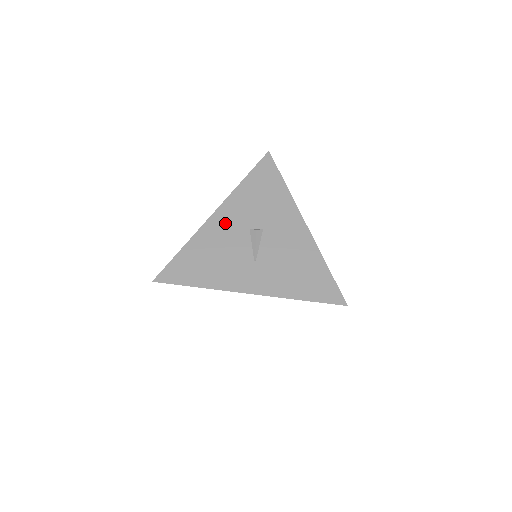
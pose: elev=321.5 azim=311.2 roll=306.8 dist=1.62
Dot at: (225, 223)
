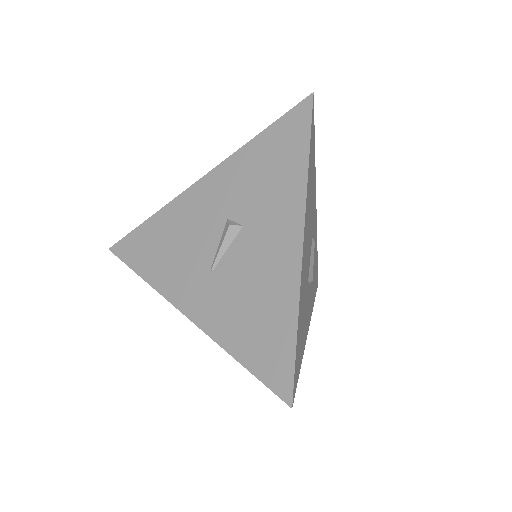
Dot at: (205, 199)
